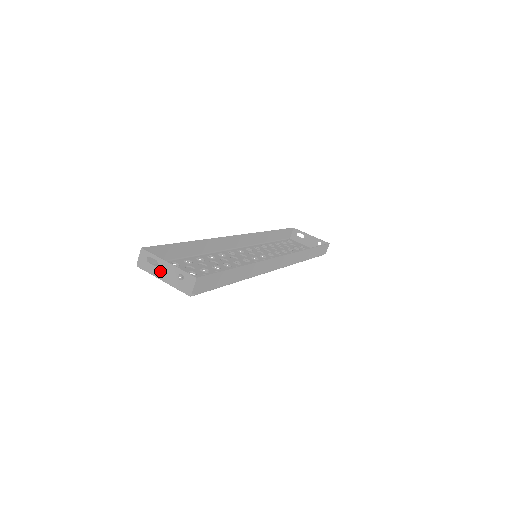
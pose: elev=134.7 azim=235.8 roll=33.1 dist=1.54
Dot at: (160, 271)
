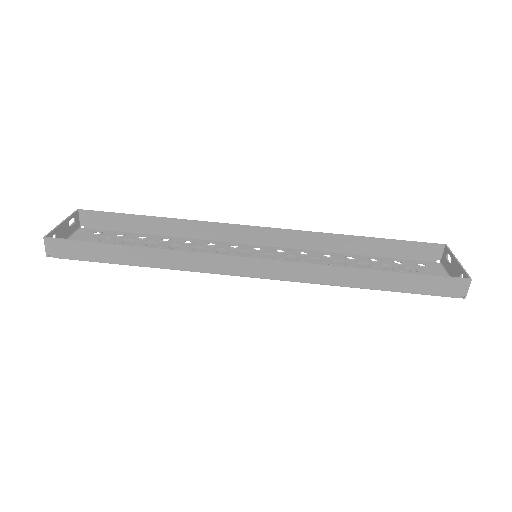
Dot at: (66, 231)
